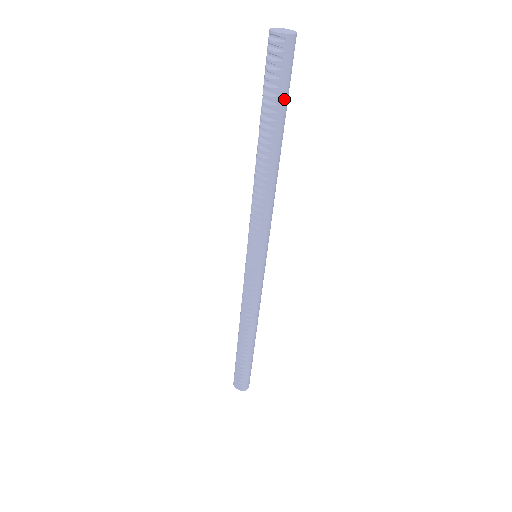
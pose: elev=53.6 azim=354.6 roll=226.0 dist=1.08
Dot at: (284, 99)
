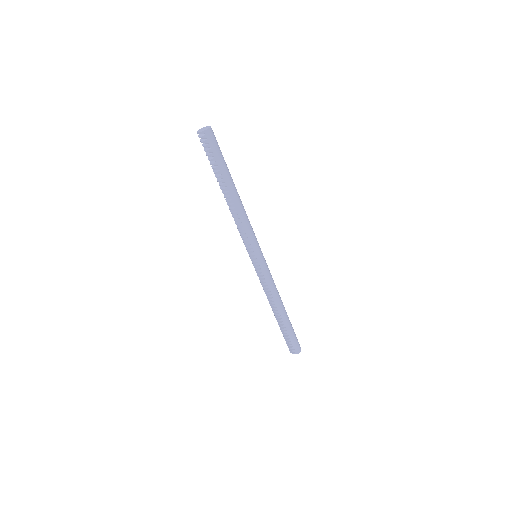
Dot at: (220, 162)
